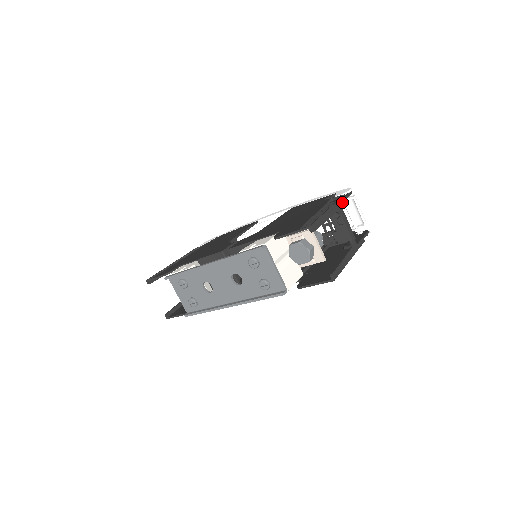
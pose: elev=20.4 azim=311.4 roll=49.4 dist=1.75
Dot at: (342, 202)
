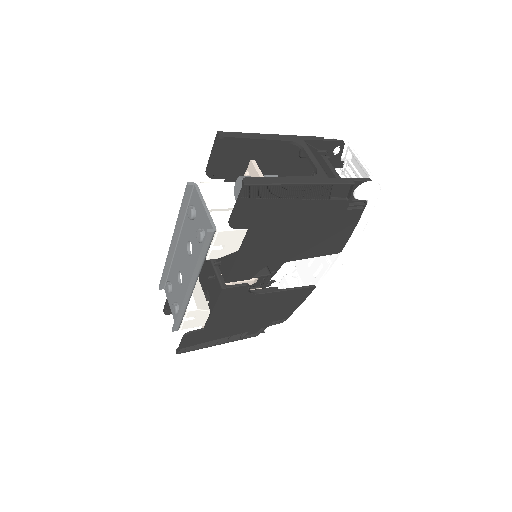
Dot at: (311, 139)
